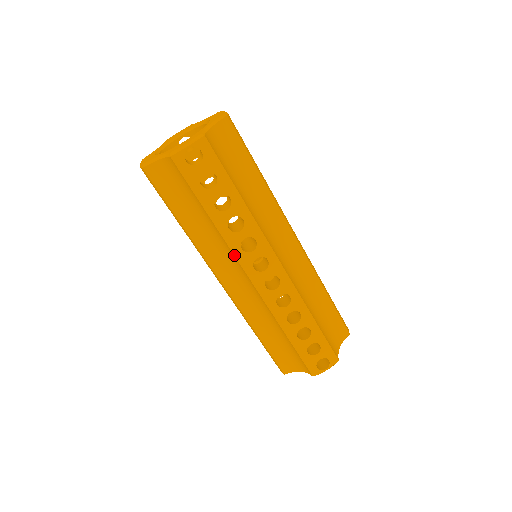
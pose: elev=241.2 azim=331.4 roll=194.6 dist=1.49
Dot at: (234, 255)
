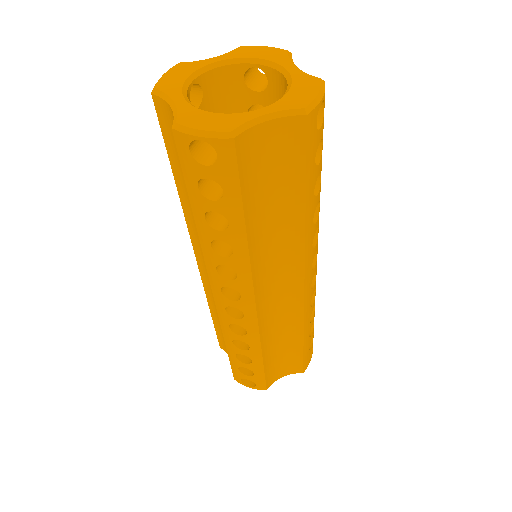
Dot at: (305, 256)
